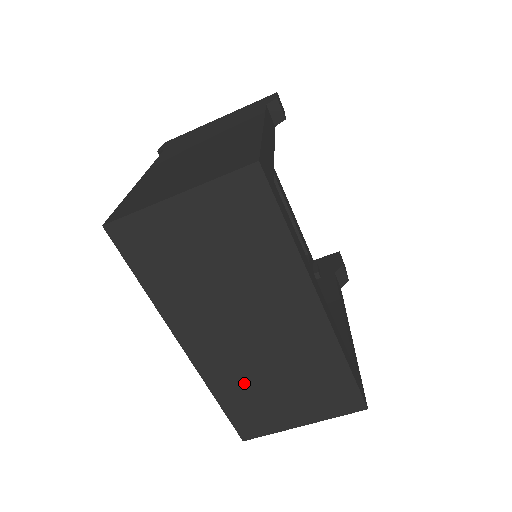
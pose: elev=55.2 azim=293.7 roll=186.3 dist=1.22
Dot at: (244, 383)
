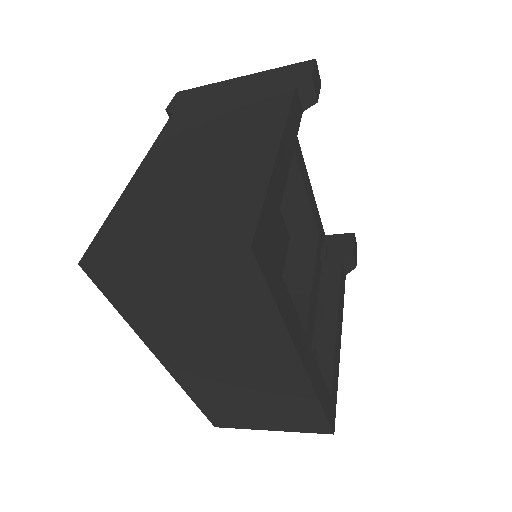
Dot at: (219, 395)
